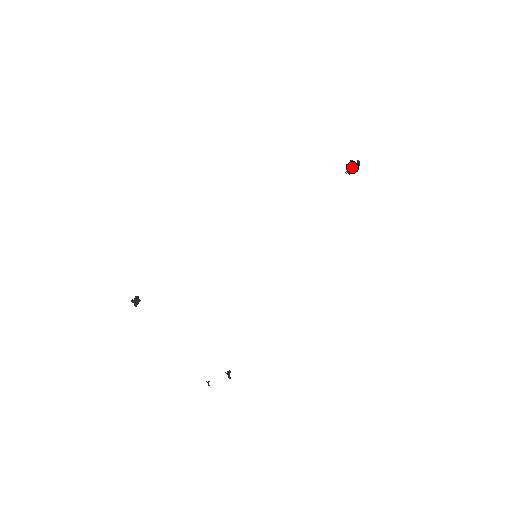
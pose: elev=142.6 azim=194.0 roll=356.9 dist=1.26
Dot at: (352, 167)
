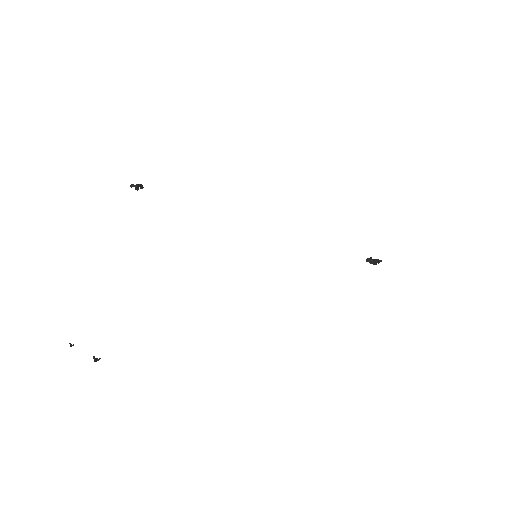
Dot at: (372, 261)
